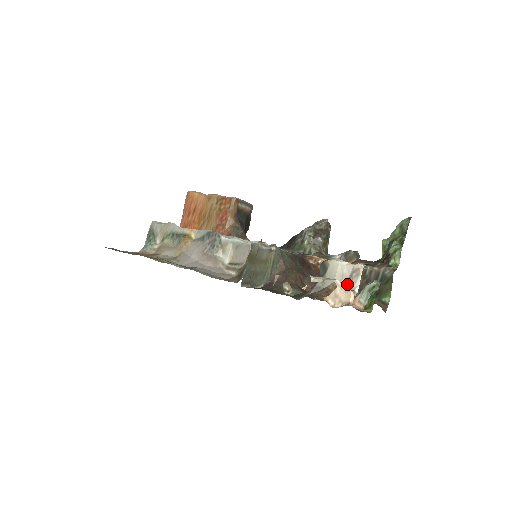
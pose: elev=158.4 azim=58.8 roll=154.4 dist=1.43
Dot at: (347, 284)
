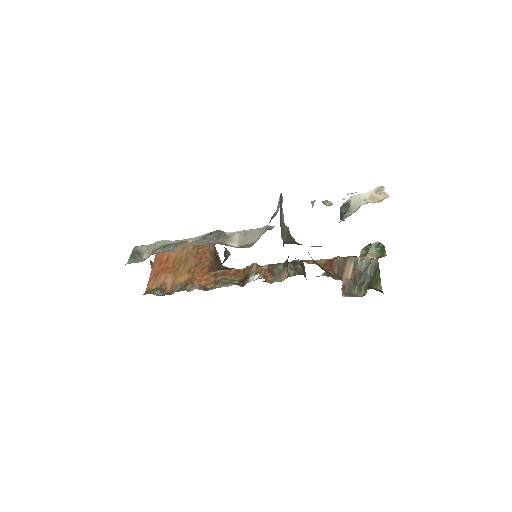
Dot at: occluded
